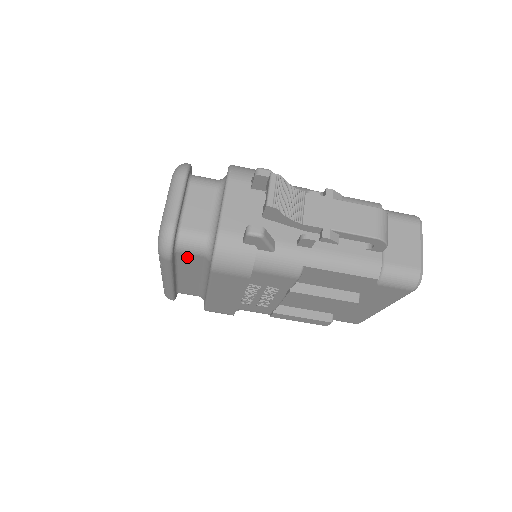
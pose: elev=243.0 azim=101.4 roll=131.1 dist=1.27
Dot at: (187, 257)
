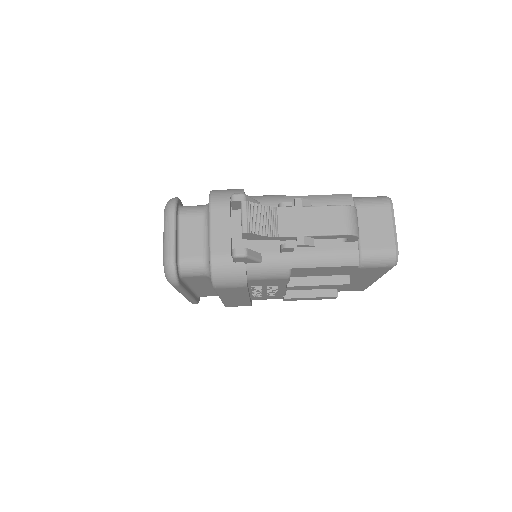
Dot at: (193, 278)
